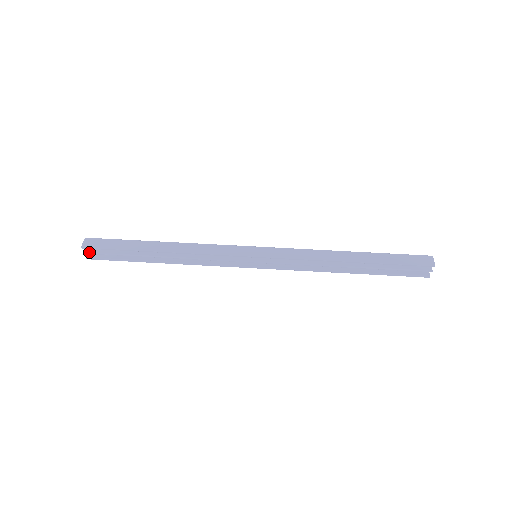
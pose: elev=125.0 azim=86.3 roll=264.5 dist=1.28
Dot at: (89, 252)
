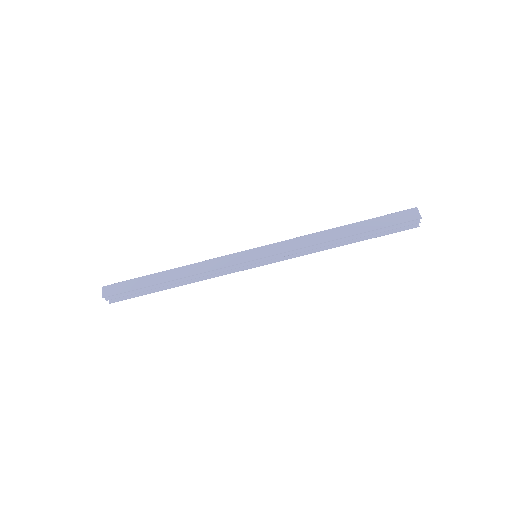
Dot at: (110, 298)
